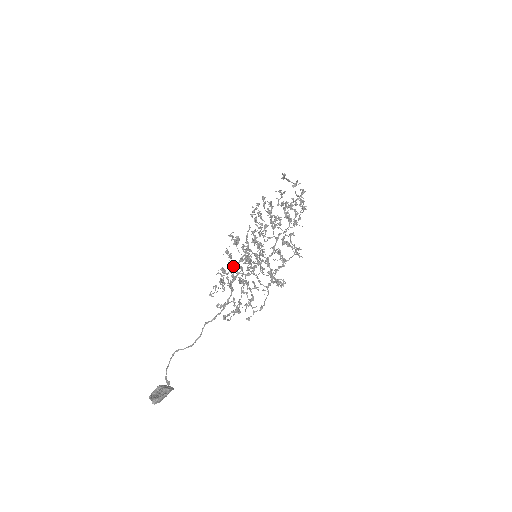
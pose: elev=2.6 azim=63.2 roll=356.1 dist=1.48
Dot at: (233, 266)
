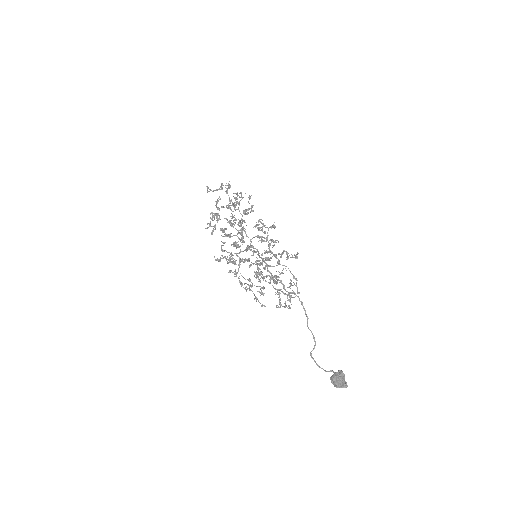
Dot at: occluded
